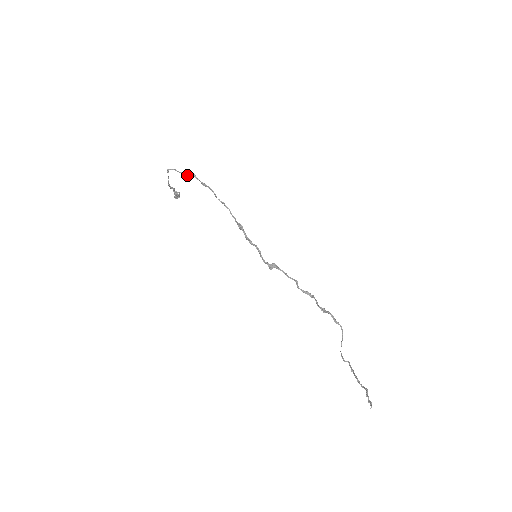
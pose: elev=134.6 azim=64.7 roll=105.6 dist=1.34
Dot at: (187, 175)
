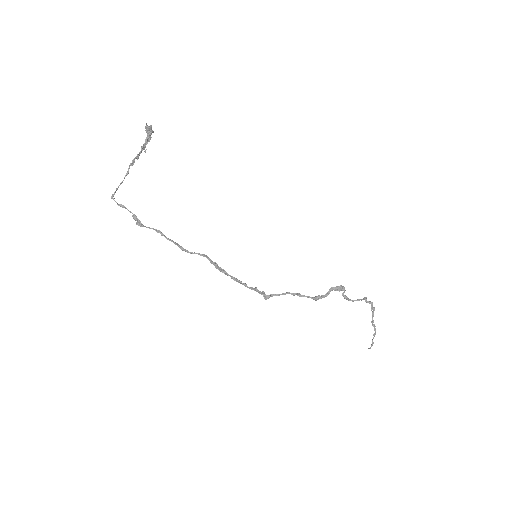
Dot at: (135, 219)
